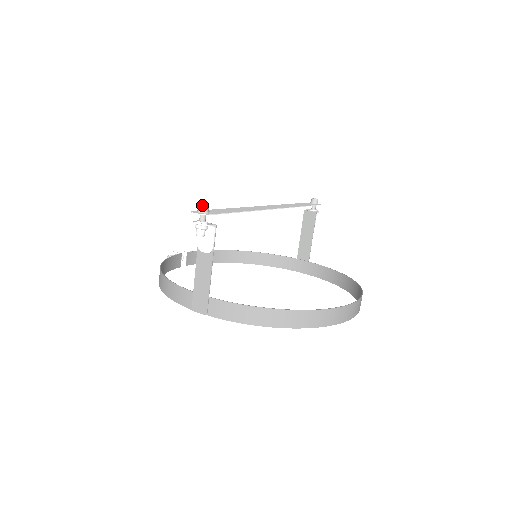
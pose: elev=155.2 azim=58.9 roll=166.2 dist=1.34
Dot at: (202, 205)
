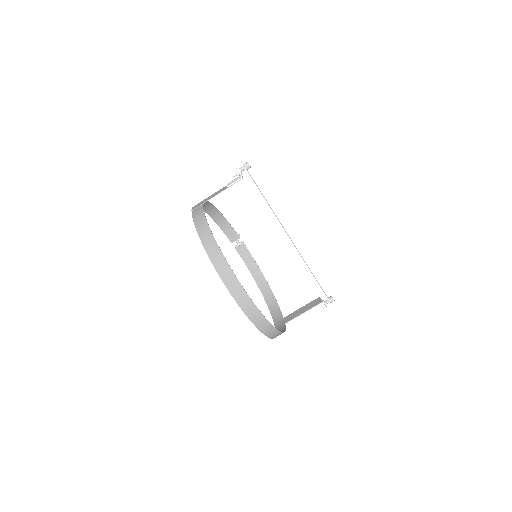
Dot at: occluded
